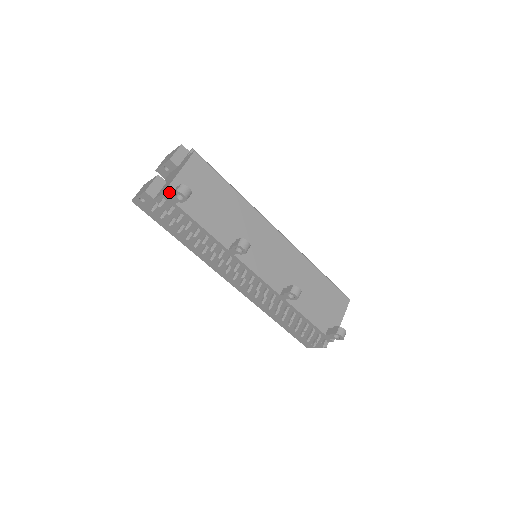
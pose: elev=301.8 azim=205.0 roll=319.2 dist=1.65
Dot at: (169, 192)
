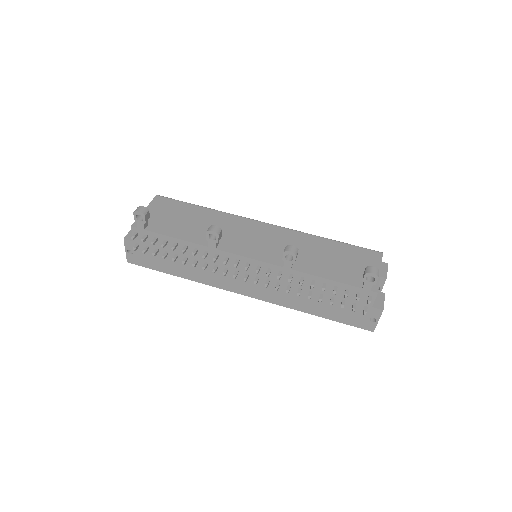
Dot at: occluded
